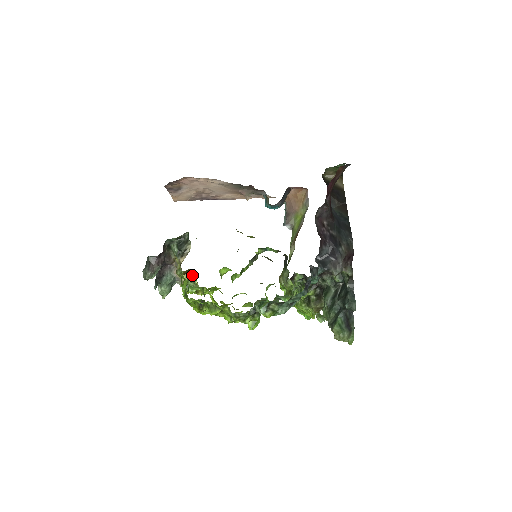
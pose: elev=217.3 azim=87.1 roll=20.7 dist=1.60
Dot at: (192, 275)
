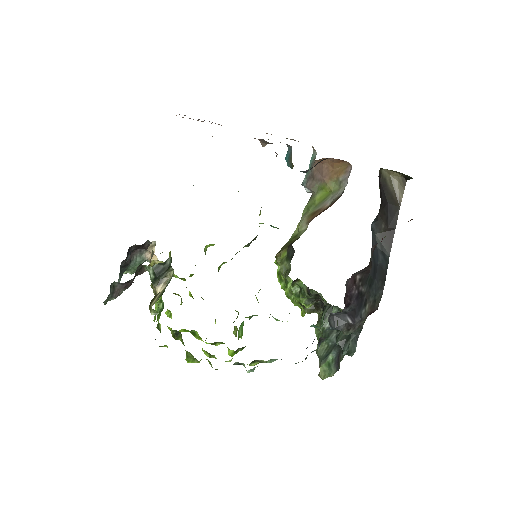
Dot at: occluded
